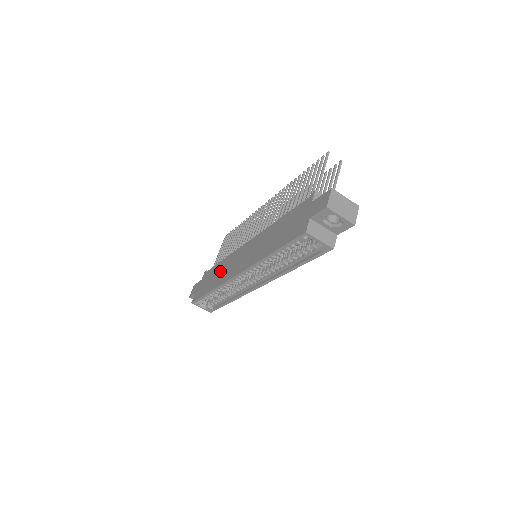
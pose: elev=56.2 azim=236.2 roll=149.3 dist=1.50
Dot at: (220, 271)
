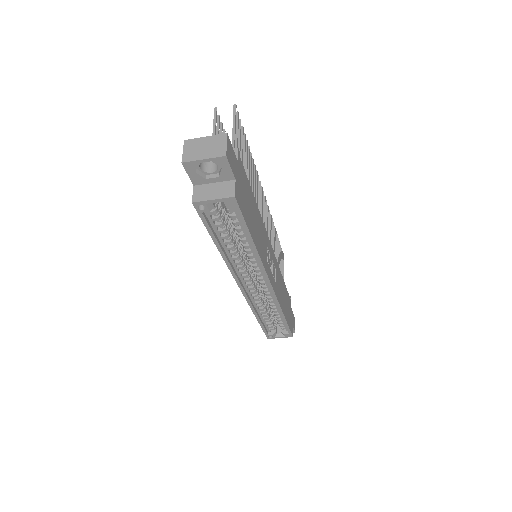
Dot at: occluded
